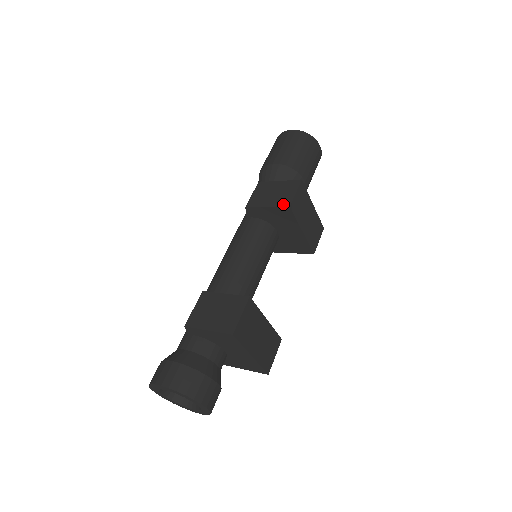
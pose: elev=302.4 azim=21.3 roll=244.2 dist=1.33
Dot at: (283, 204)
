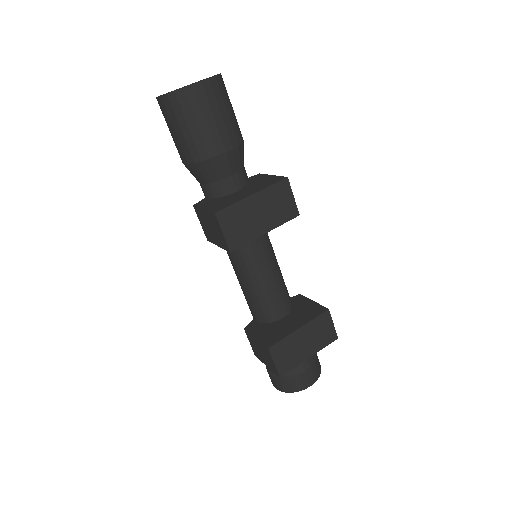
Dot at: (225, 247)
